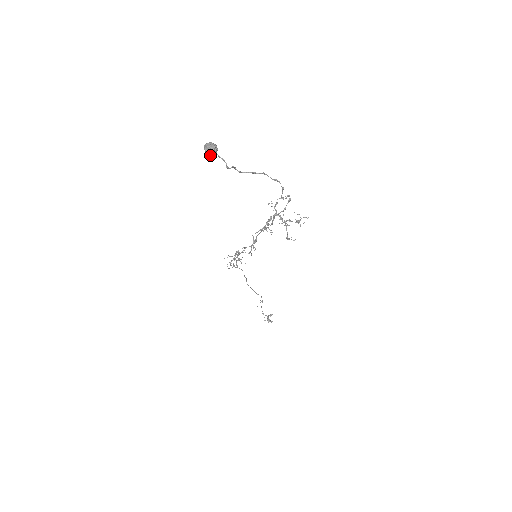
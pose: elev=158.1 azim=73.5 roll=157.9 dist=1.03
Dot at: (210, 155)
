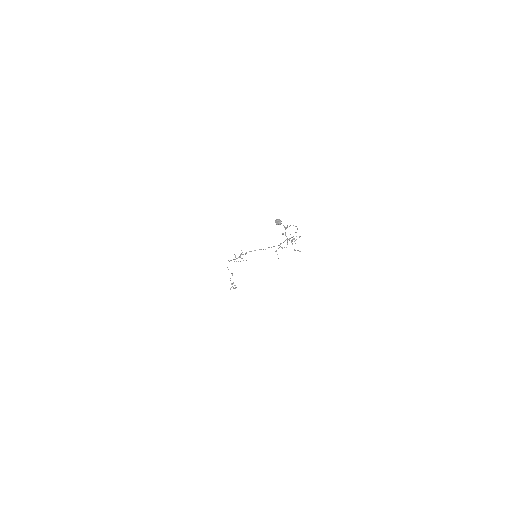
Dot at: occluded
